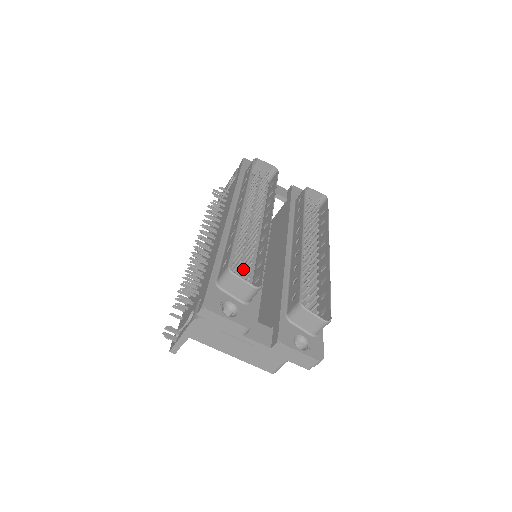
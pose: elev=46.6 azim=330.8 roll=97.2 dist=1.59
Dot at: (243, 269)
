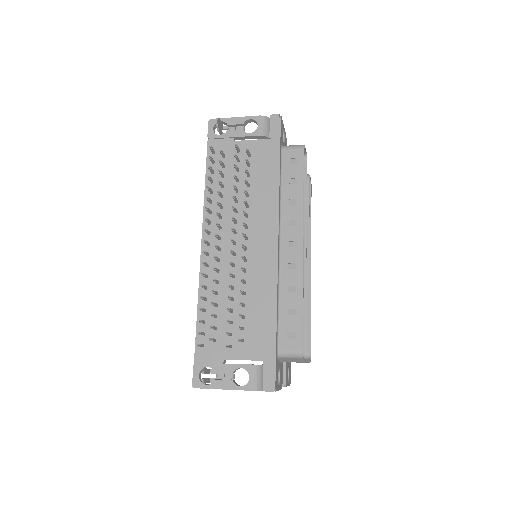
Dot at: occluded
